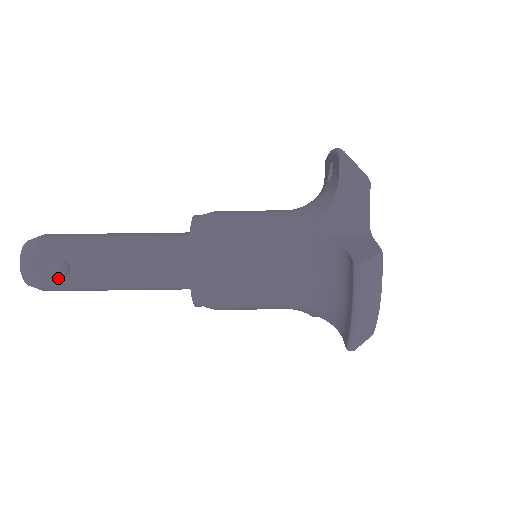
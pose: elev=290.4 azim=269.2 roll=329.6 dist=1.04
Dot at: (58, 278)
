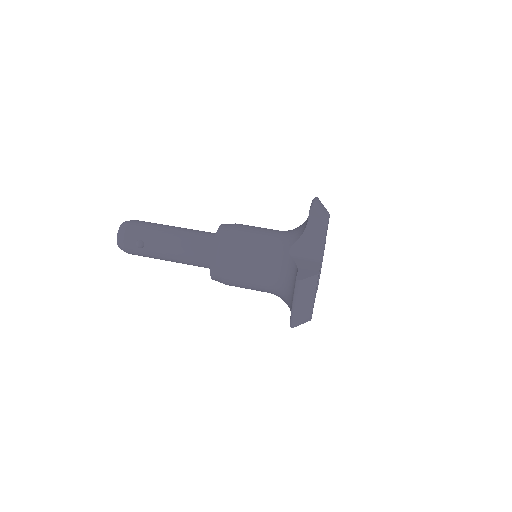
Dot at: (137, 249)
